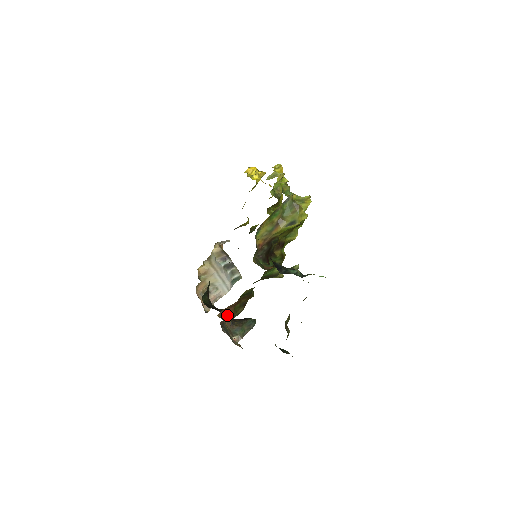
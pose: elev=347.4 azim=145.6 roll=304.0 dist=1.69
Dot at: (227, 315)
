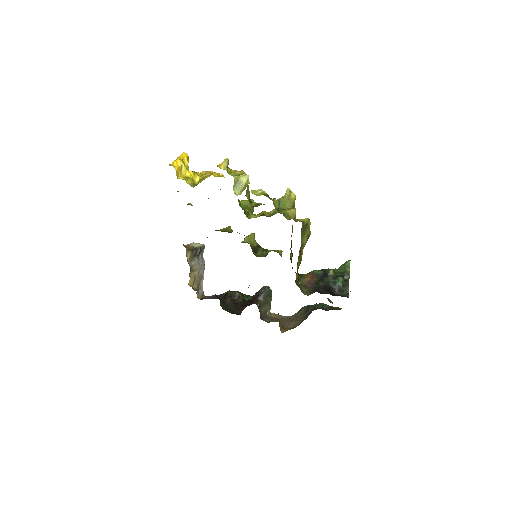
Dot at: (279, 321)
